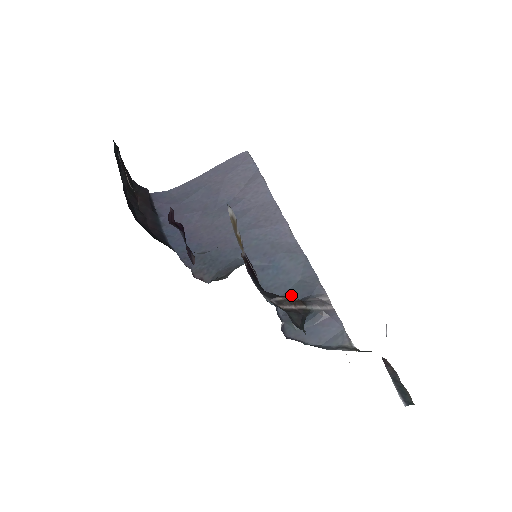
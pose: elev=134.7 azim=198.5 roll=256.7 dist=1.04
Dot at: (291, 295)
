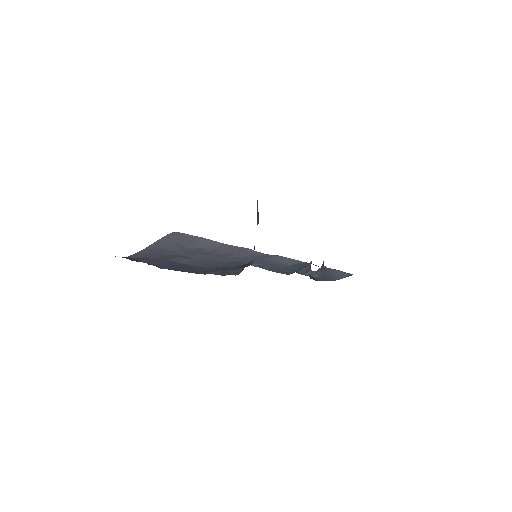
Dot at: (296, 269)
